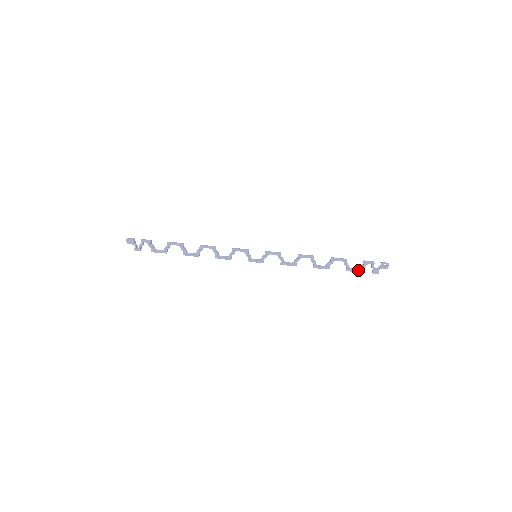
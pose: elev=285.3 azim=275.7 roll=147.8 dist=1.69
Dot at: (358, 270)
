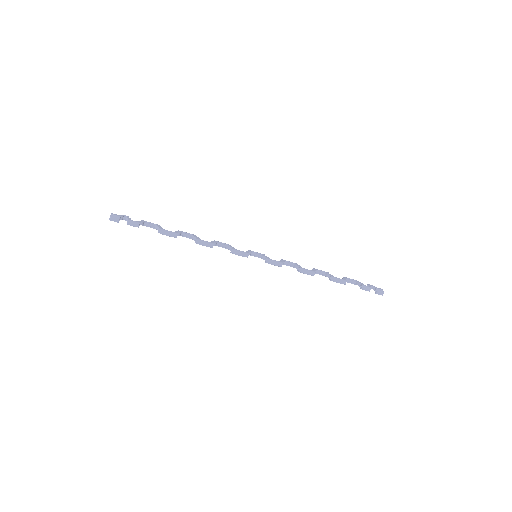
Dot at: occluded
